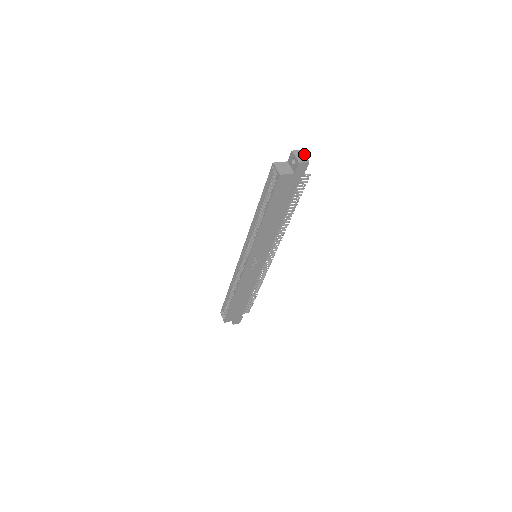
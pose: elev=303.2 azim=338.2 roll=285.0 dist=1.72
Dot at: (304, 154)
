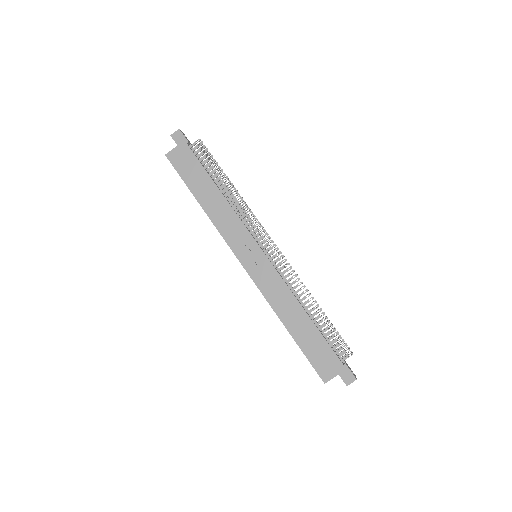
Dot at: (182, 132)
